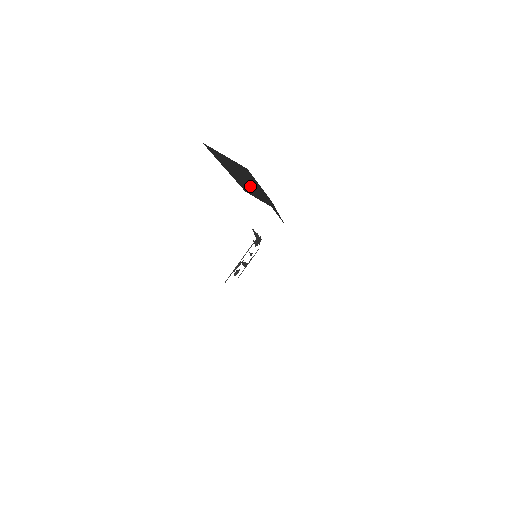
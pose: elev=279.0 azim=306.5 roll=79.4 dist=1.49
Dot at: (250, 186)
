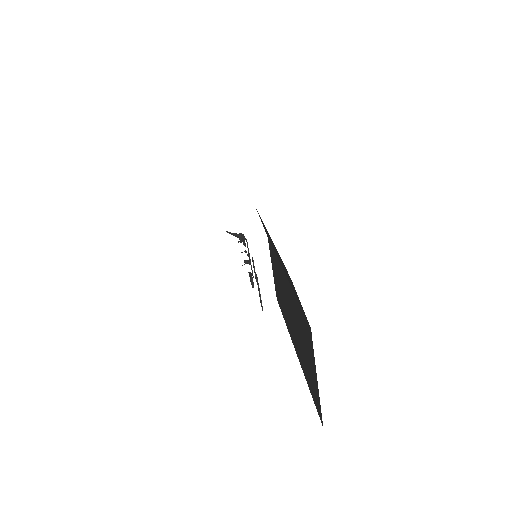
Dot at: occluded
